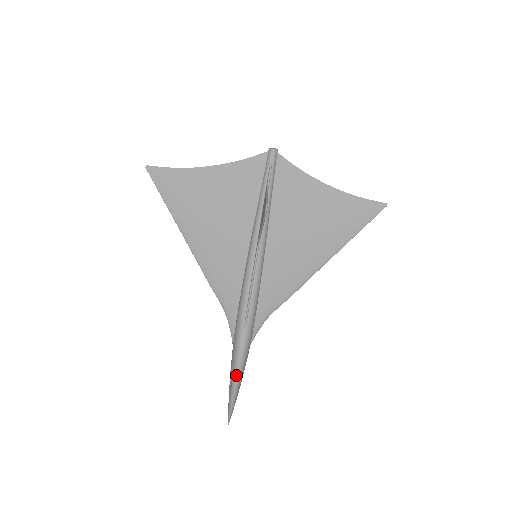
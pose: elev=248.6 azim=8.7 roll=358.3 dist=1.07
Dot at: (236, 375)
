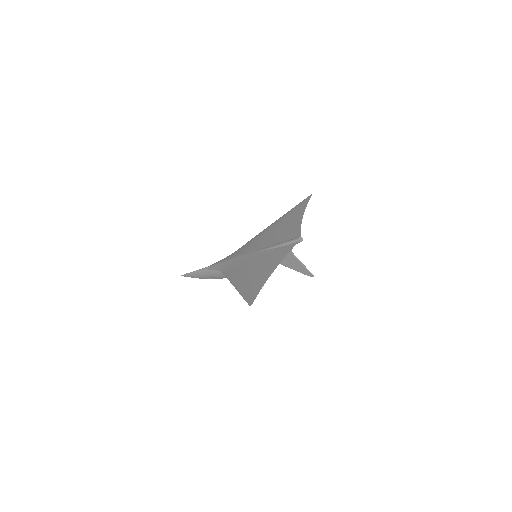
Dot at: occluded
